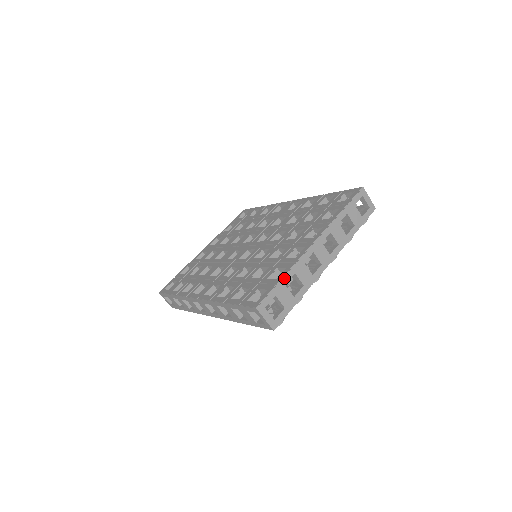
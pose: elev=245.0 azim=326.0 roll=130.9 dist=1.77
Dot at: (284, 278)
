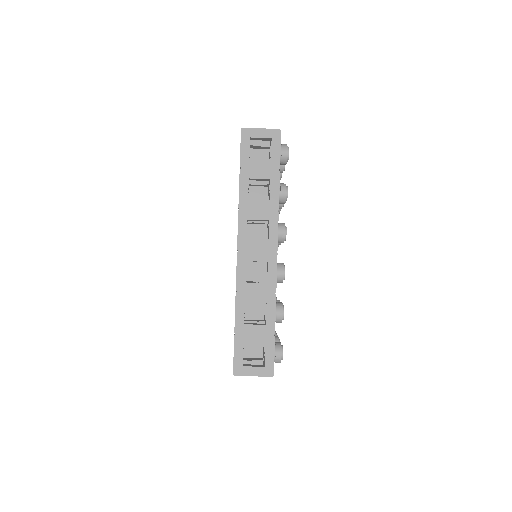
Dot at: (237, 319)
